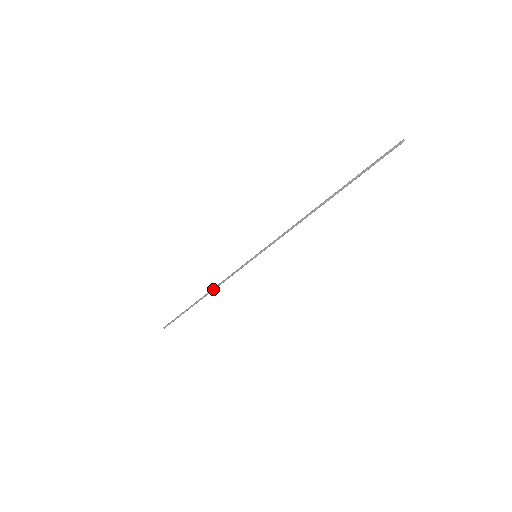
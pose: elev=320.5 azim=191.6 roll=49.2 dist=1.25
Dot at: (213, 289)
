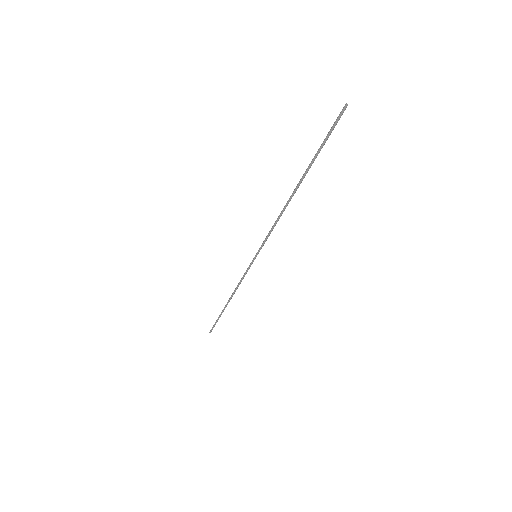
Dot at: occluded
